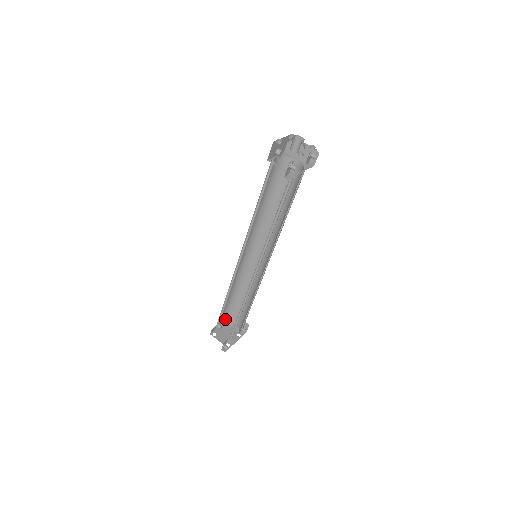
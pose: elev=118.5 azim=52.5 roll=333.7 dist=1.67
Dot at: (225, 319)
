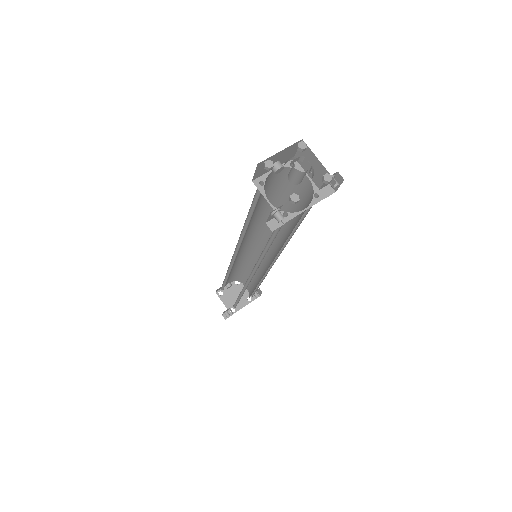
Dot at: (236, 280)
